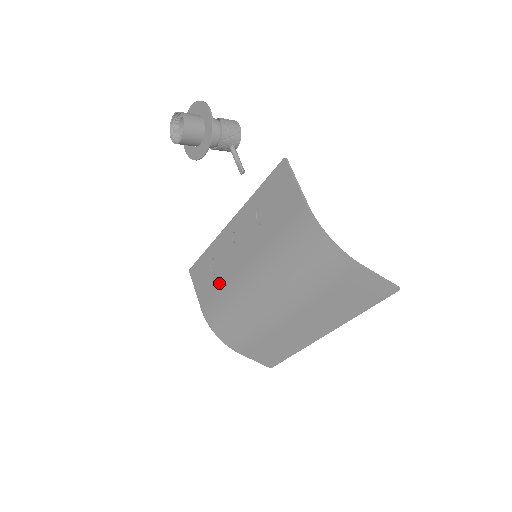
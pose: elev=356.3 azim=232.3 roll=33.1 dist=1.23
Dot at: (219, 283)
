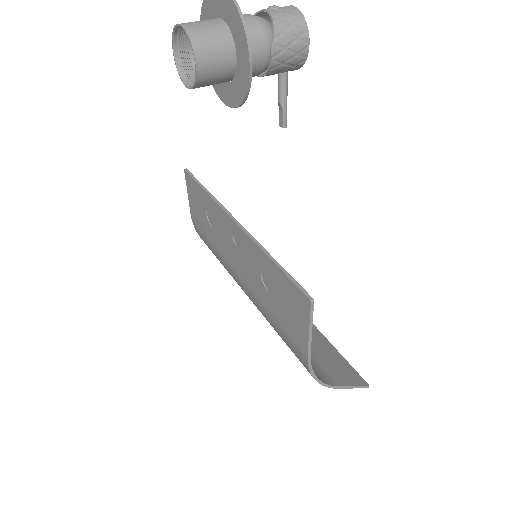
Dot at: (211, 235)
